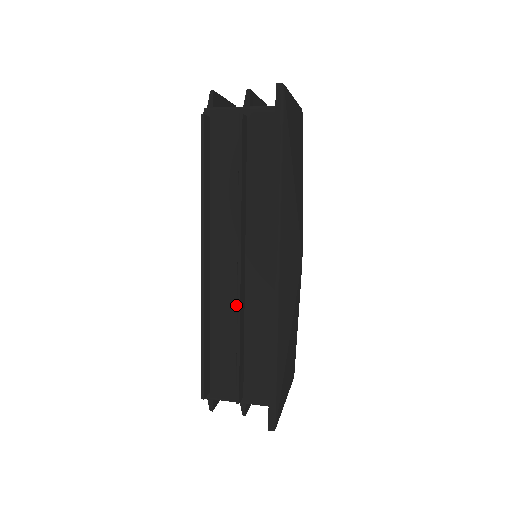
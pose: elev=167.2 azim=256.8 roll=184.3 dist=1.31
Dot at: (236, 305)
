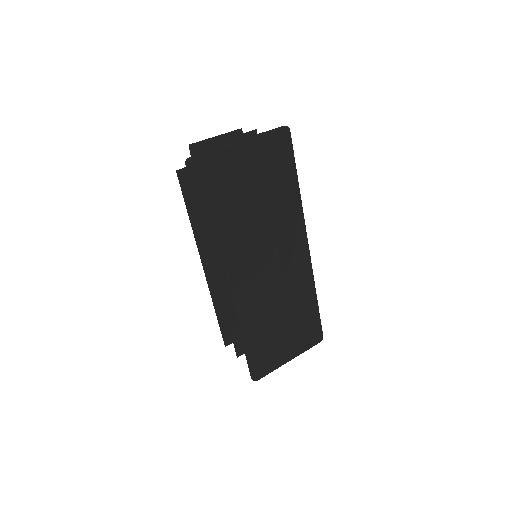
Dot at: occluded
